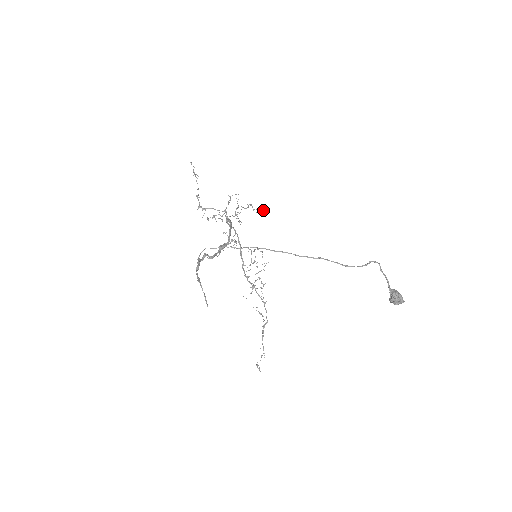
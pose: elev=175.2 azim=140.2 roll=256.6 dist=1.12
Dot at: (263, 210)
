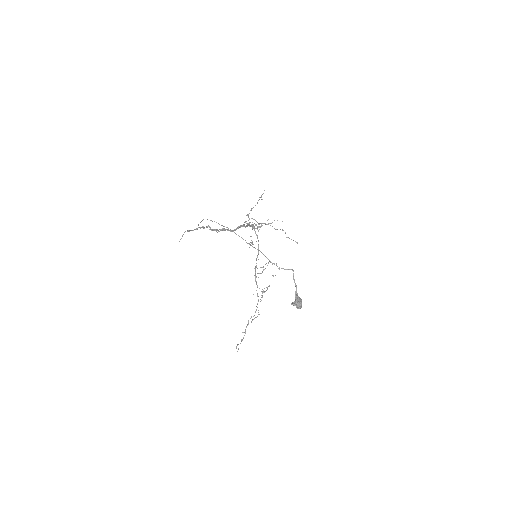
Dot at: (296, 242)
